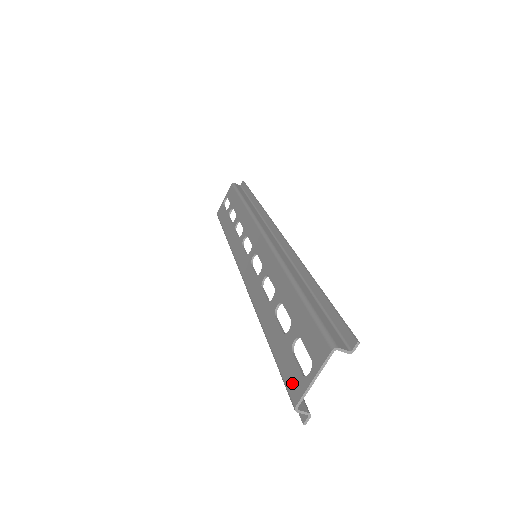
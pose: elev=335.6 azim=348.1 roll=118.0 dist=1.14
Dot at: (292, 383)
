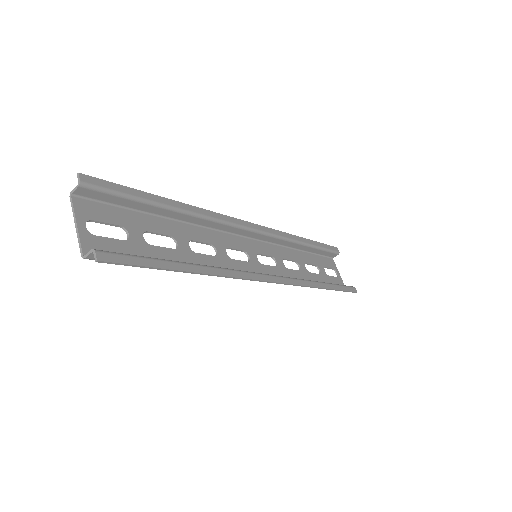
Dot at: occluded
